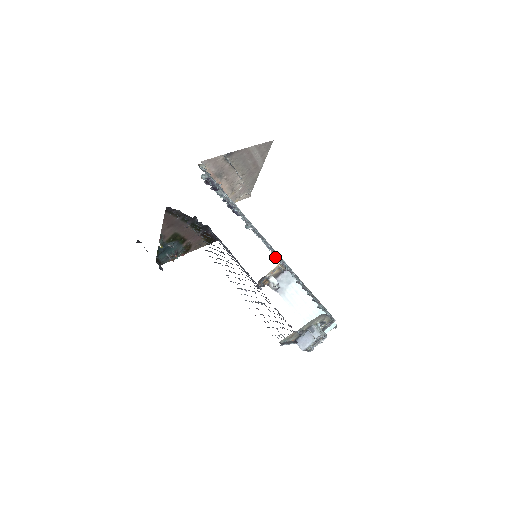
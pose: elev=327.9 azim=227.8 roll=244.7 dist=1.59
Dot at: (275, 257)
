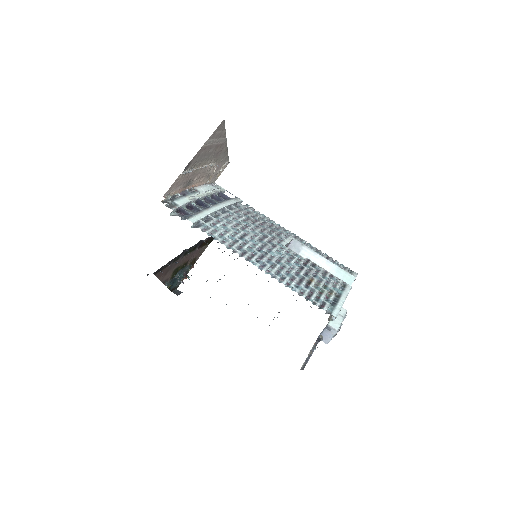
Dot at: (271, 277)
